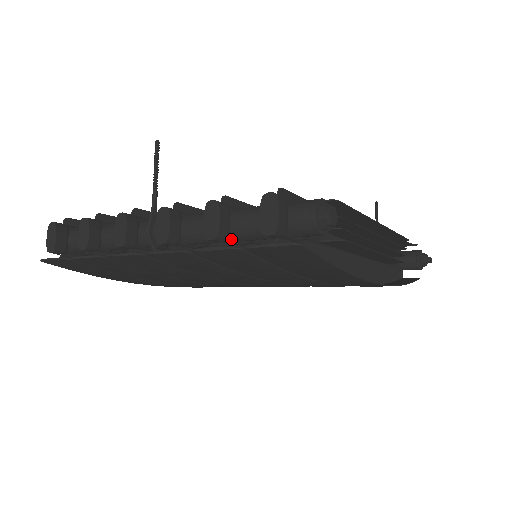
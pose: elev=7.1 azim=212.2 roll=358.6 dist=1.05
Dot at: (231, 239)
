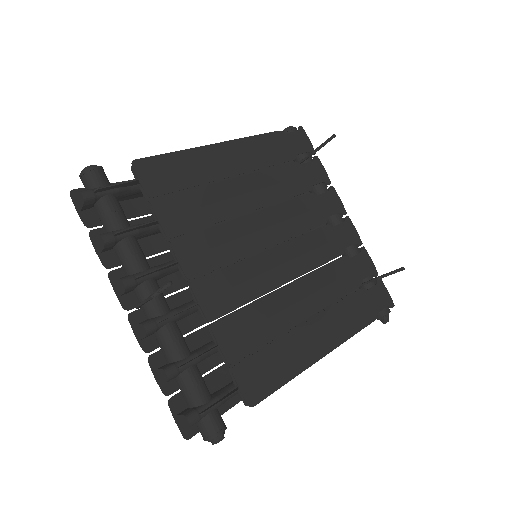
Dot at: occluded
